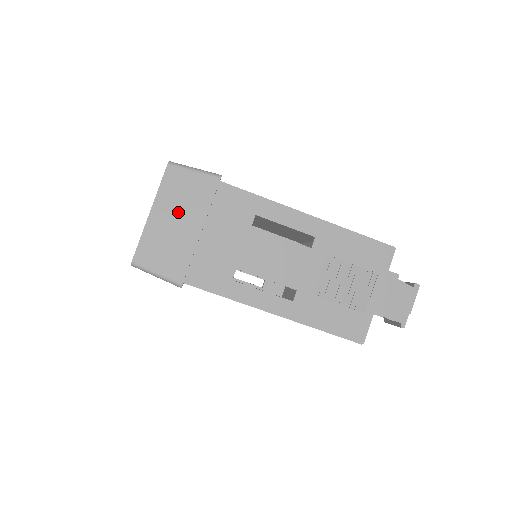
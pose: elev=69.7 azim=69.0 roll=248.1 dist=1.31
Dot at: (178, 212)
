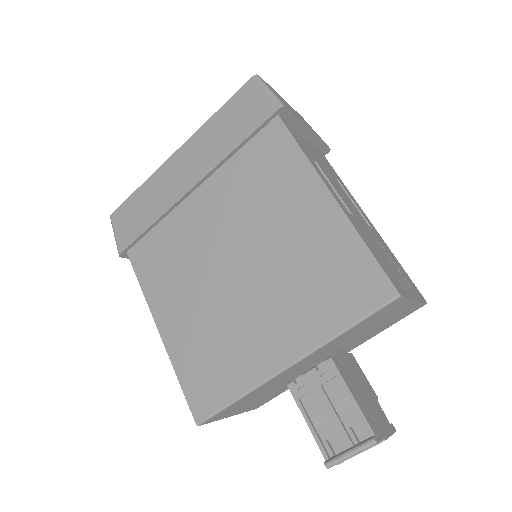
Dot at: (300, 117)
